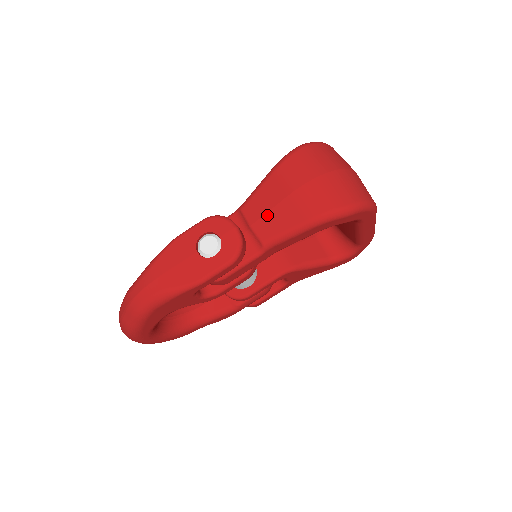
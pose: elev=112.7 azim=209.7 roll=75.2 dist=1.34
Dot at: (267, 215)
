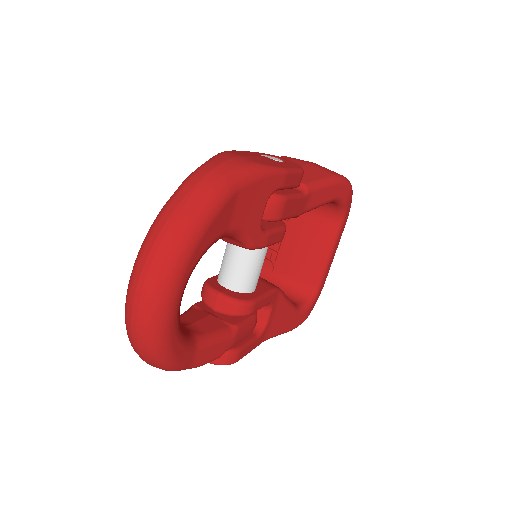
Dot at: occluded
